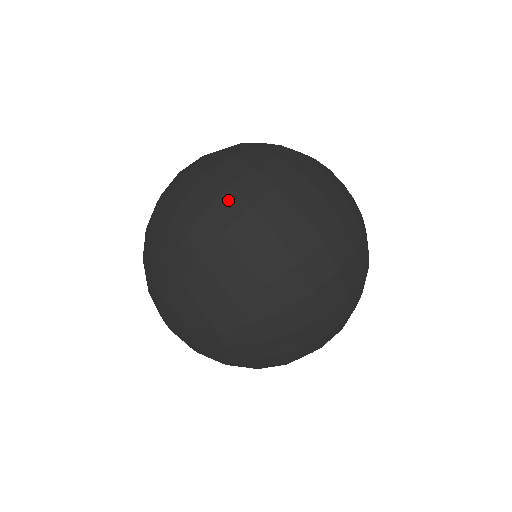
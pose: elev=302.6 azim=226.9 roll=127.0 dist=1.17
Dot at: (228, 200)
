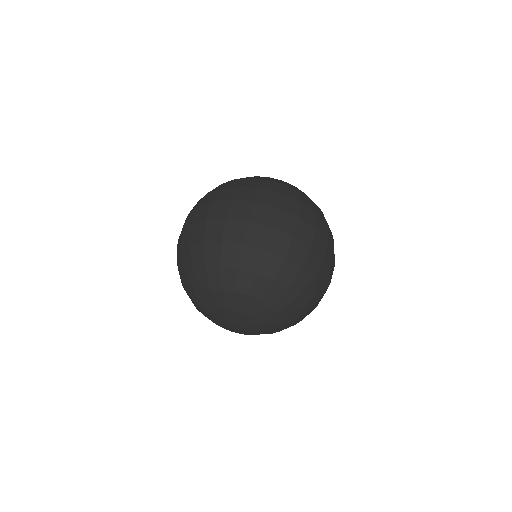
Dot at: (297, 247)
